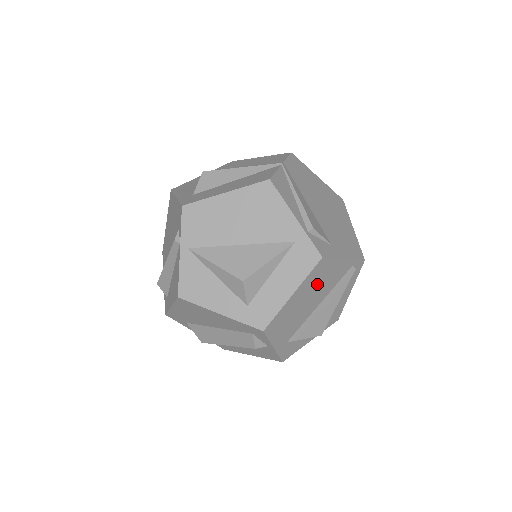
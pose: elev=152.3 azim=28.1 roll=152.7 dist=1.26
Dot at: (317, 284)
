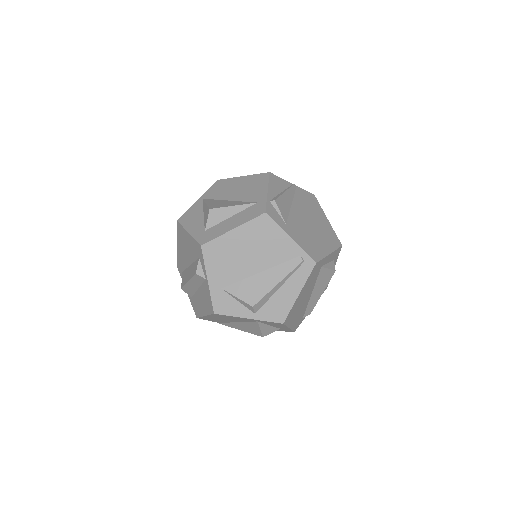
Dot at: (259, 242)
